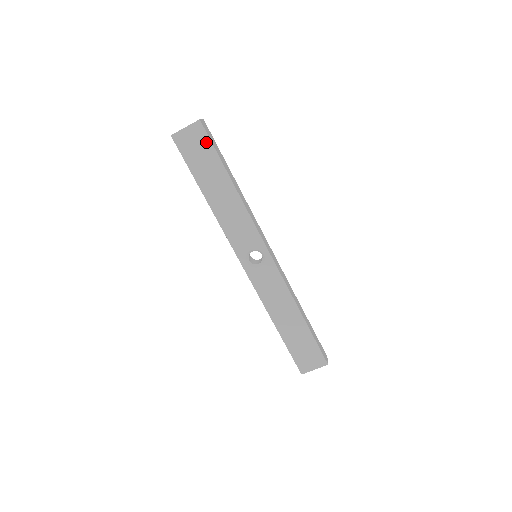
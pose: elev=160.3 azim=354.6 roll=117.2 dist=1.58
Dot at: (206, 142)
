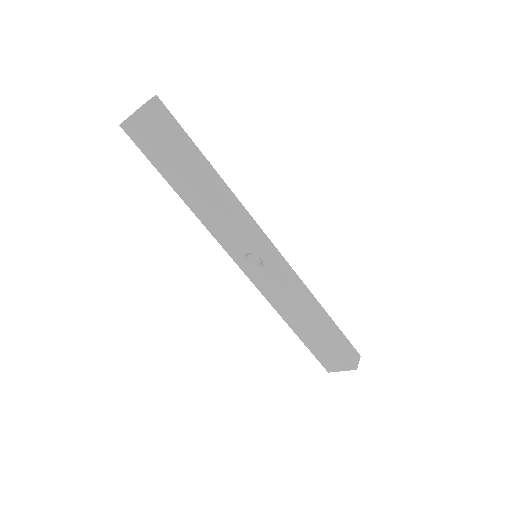
Dot at: (160, 132)
